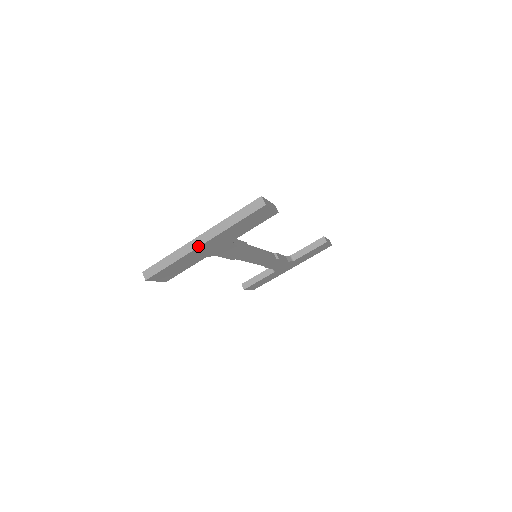
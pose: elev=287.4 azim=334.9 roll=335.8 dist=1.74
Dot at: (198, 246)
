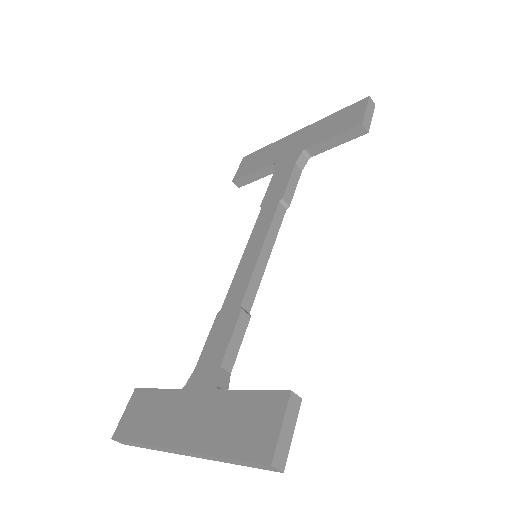
Dot at: occluded
